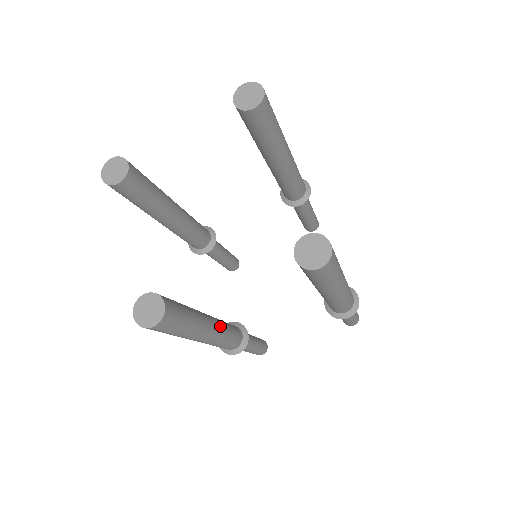
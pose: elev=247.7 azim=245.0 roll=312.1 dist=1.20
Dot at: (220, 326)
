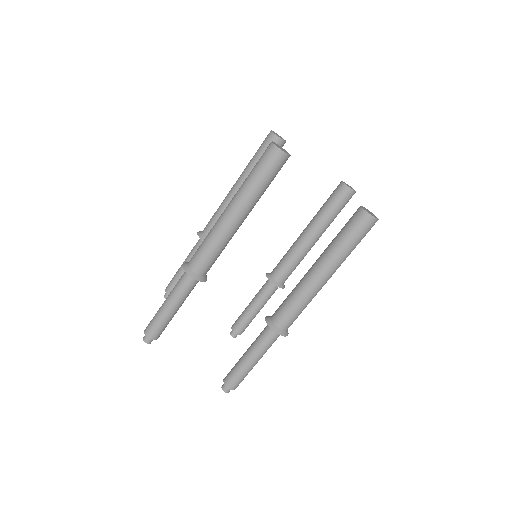
Dot at: occluded
